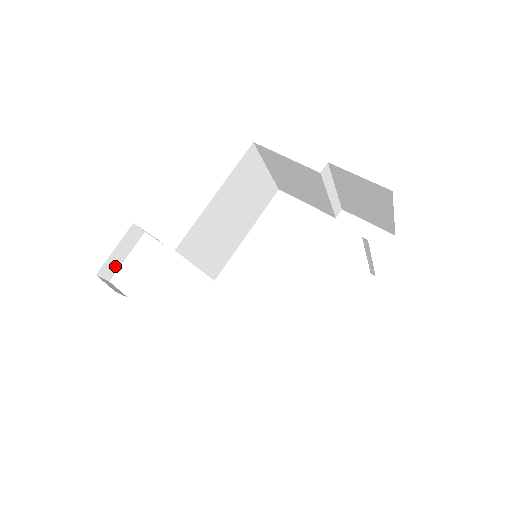
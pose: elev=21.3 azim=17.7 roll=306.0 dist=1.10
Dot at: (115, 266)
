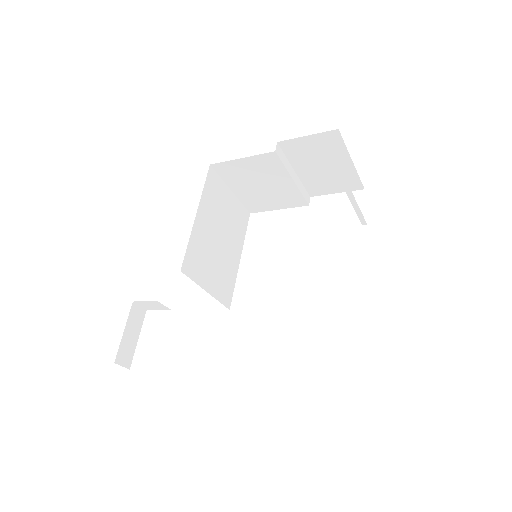
Dot at: (130, 351)
